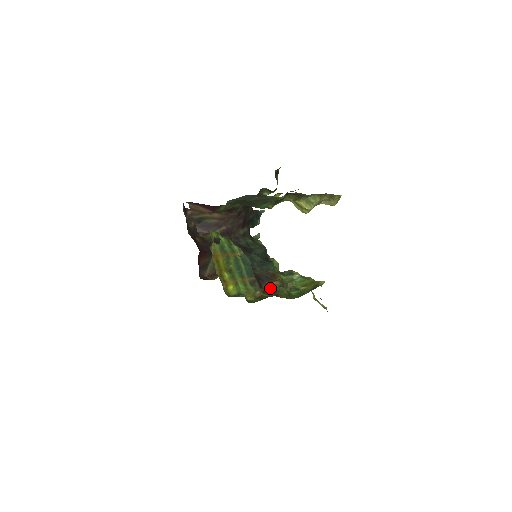
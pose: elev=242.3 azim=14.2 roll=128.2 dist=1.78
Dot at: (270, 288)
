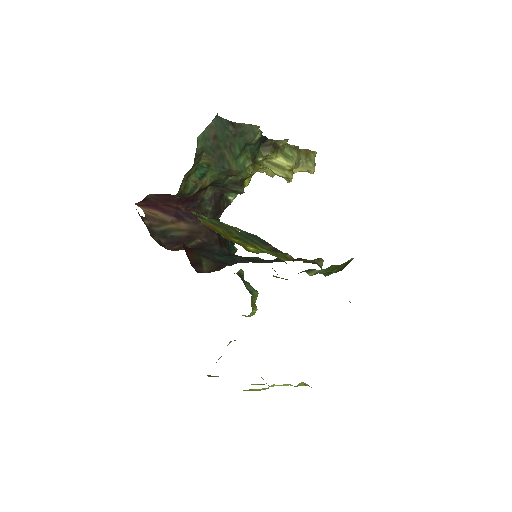
Dot at: occluded
